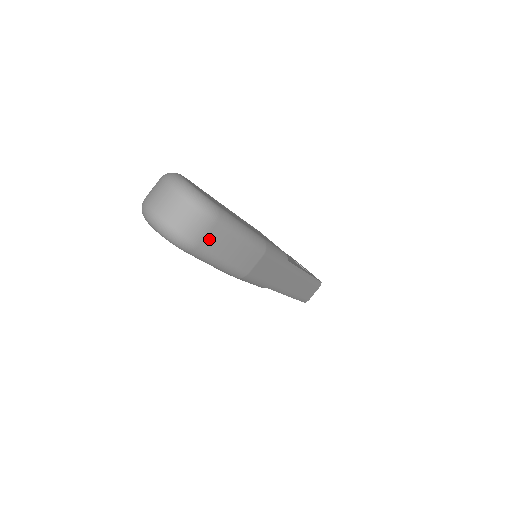
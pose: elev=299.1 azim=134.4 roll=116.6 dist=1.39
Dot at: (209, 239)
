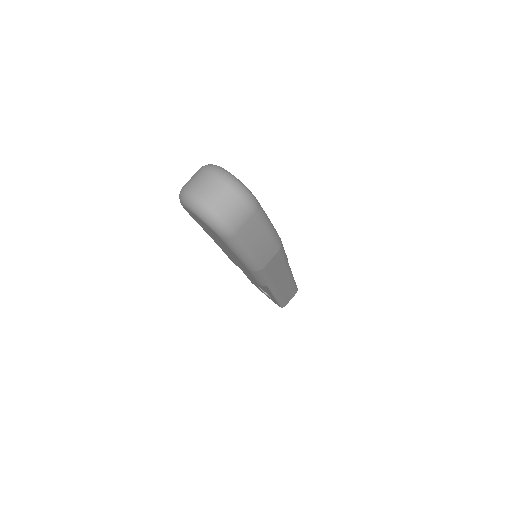
Dot at: (246, 228)
